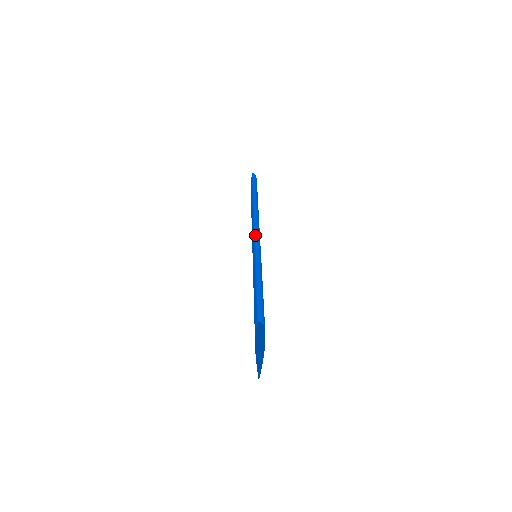
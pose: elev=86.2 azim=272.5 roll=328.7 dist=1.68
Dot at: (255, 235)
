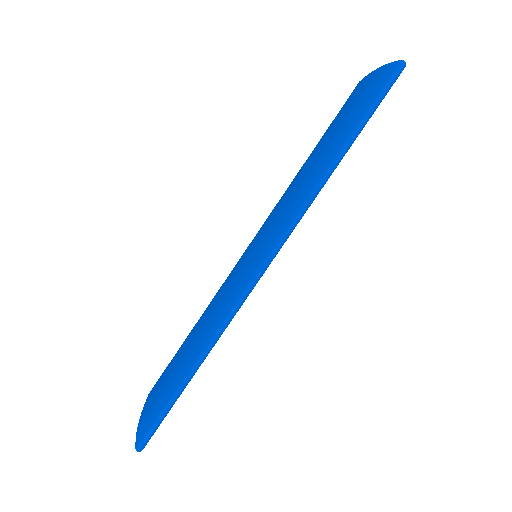
Dot at: (250, 285)
